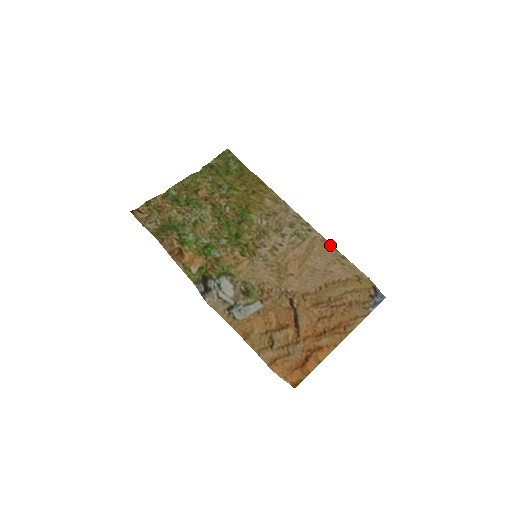
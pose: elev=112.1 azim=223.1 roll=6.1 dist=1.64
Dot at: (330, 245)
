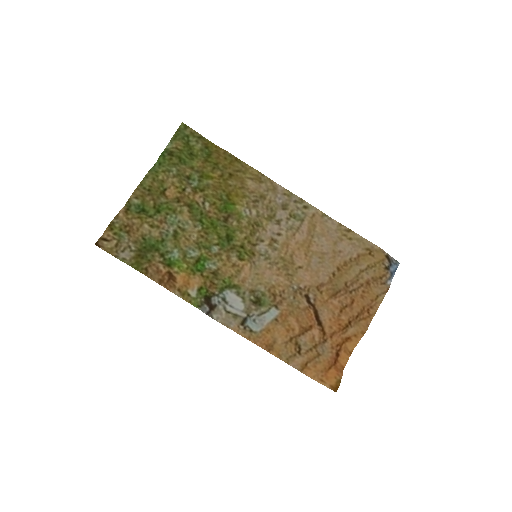
Dot at: (331, 219)
